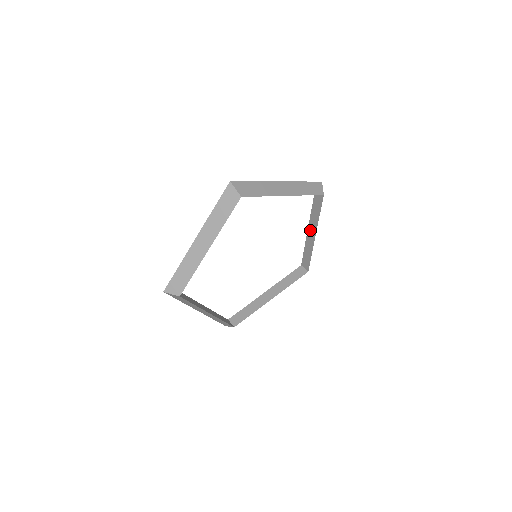
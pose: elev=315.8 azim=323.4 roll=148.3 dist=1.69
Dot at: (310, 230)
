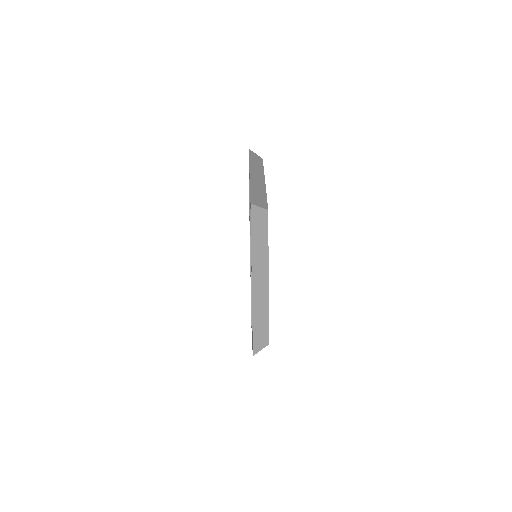
Dot at: occluded
